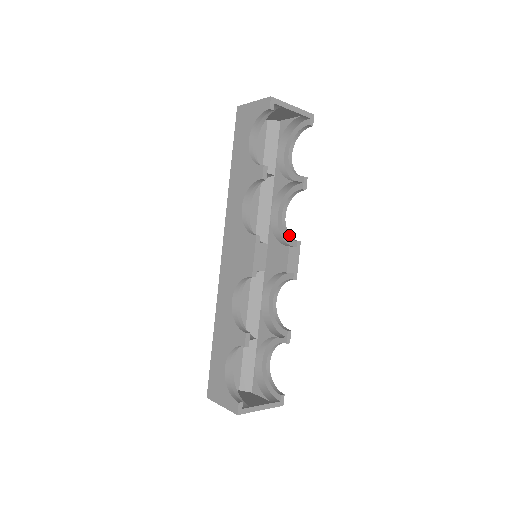
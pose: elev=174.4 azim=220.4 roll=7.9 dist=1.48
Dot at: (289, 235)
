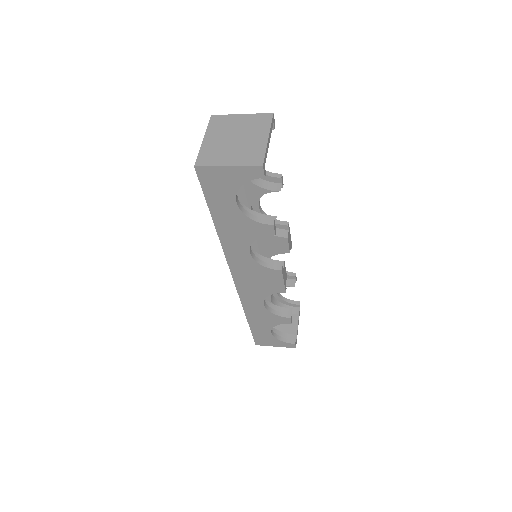
Dot at: occluded
